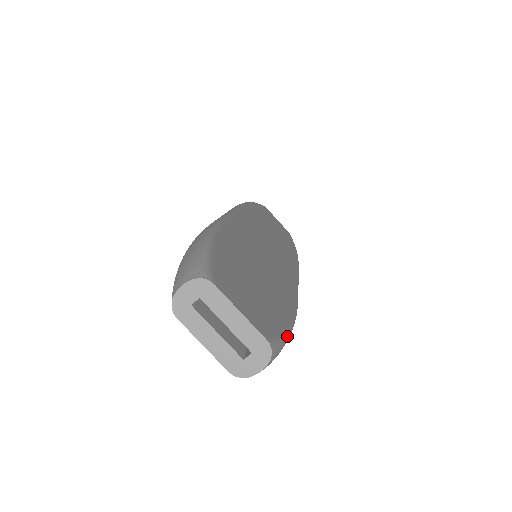
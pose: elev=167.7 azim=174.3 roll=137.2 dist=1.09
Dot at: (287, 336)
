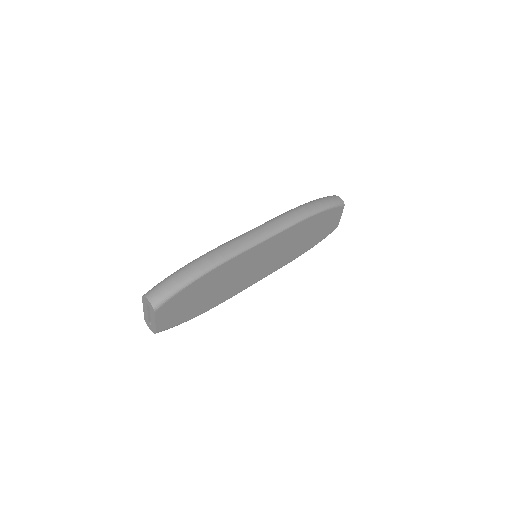
Dot at: (179, 324)
